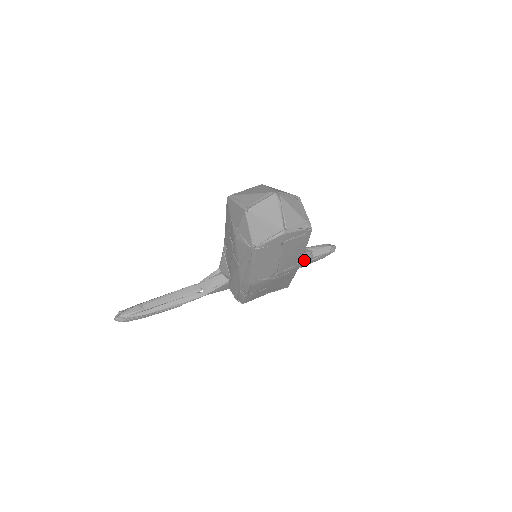
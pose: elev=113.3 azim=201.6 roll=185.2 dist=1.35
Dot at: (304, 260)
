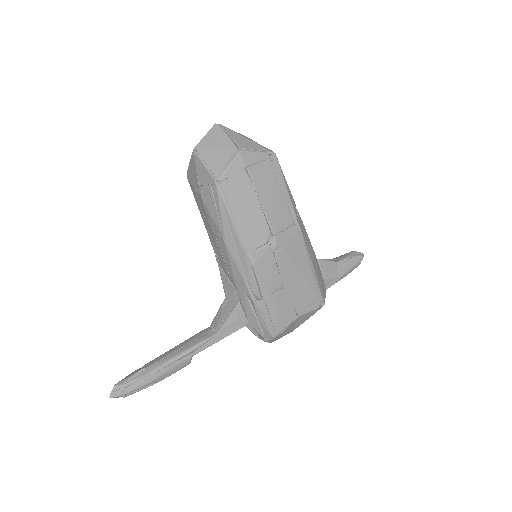
Dot at: (324, 263)
